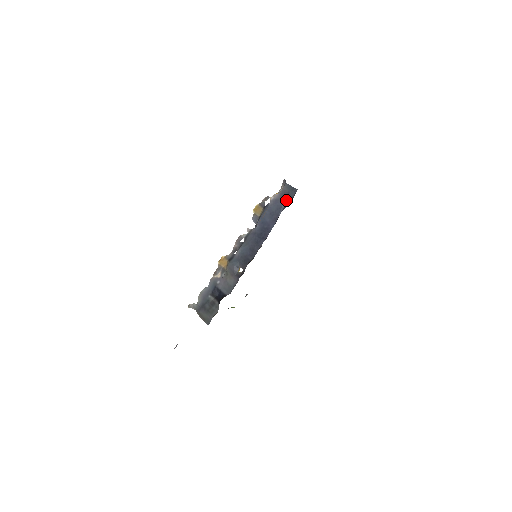
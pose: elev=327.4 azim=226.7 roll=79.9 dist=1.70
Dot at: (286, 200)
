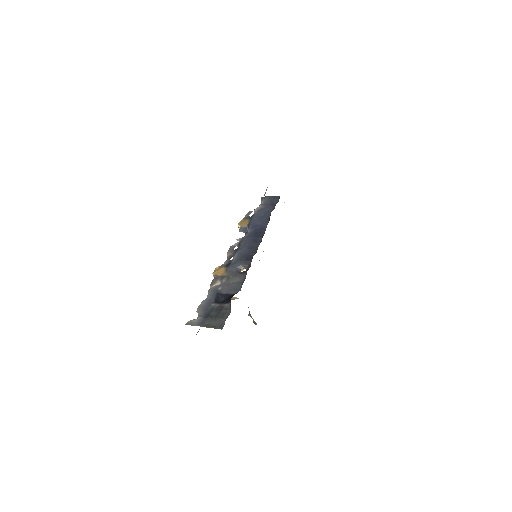
Dot at: (271, 205)
